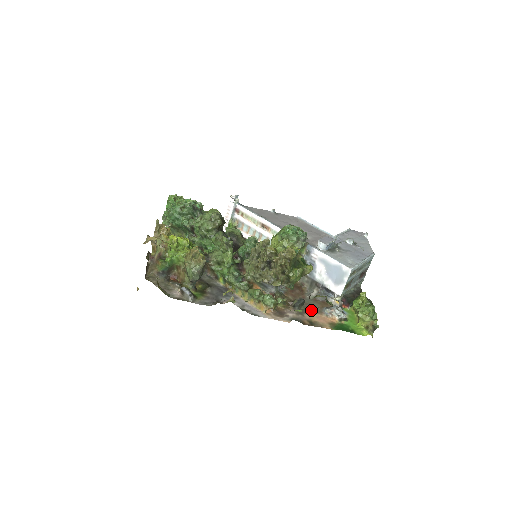
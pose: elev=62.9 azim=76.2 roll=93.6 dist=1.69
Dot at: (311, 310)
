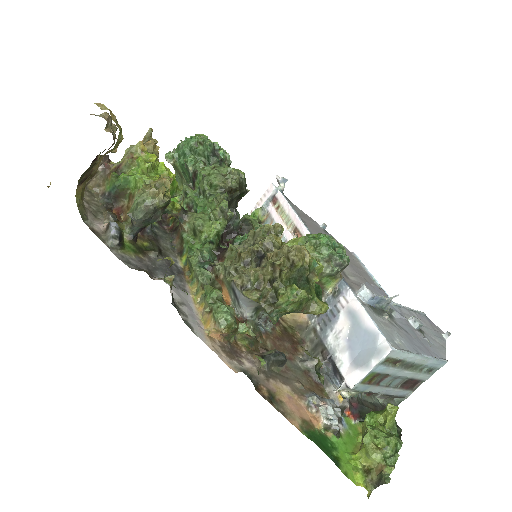
Dot at: (288, 381)
